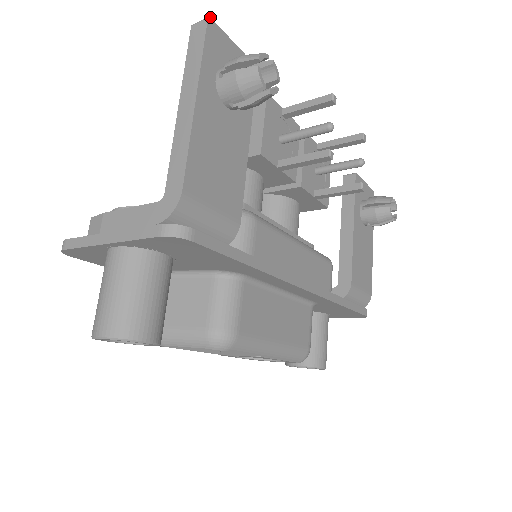
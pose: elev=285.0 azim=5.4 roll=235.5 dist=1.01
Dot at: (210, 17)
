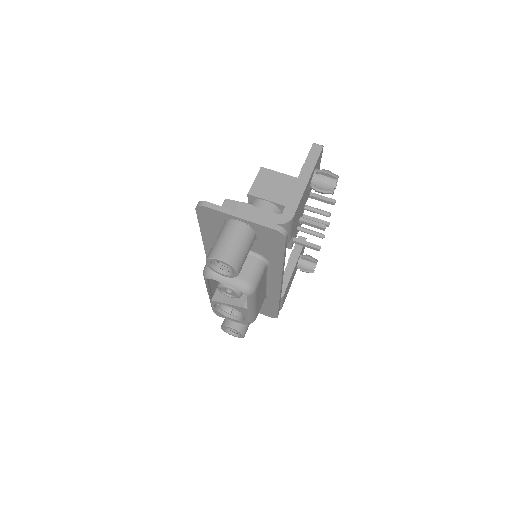
Dot at: occluded
